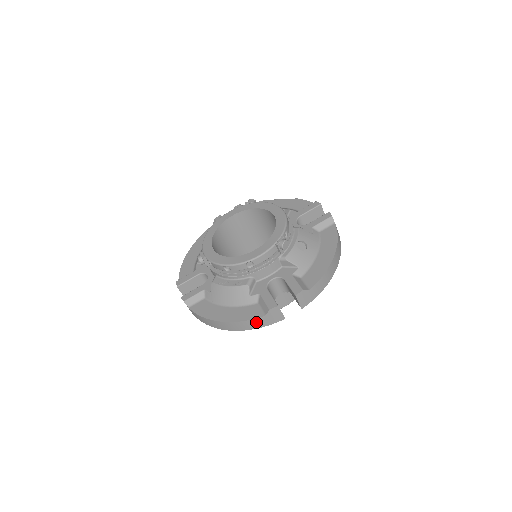
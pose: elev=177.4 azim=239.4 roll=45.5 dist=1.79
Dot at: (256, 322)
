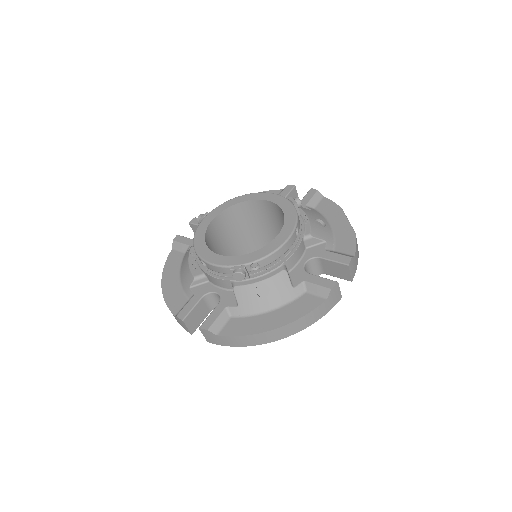
Dot at: occluded
